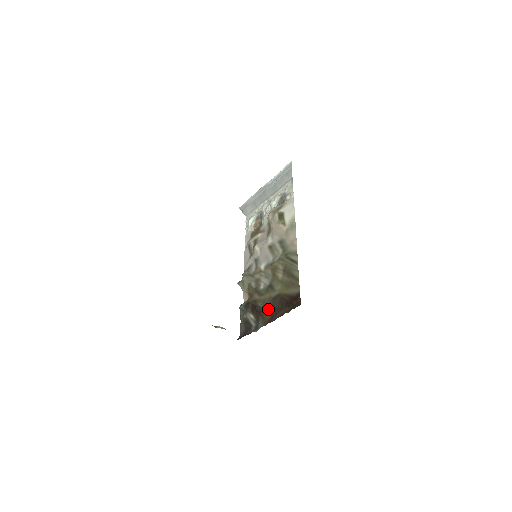
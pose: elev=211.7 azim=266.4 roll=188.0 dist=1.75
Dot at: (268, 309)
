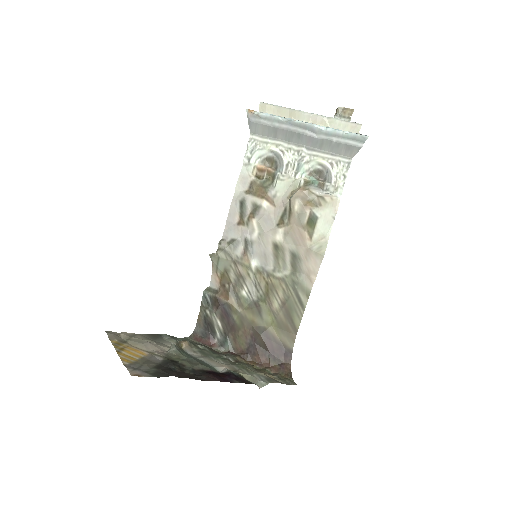
Dot at: (245, 336)
